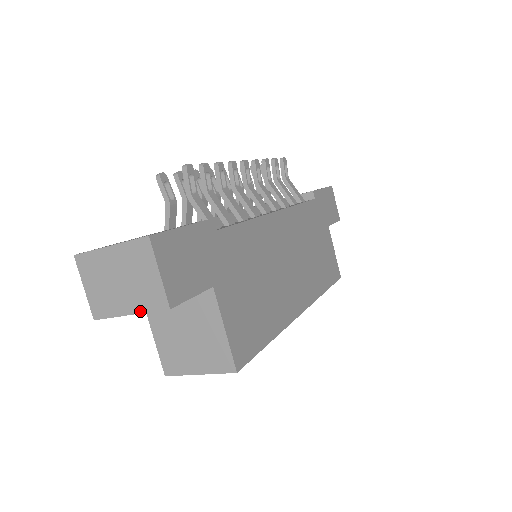
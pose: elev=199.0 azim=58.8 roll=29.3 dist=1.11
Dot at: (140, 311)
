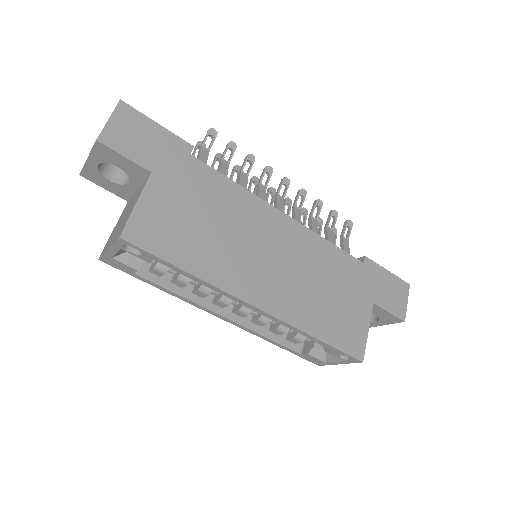
Dot at: (90, 152)
